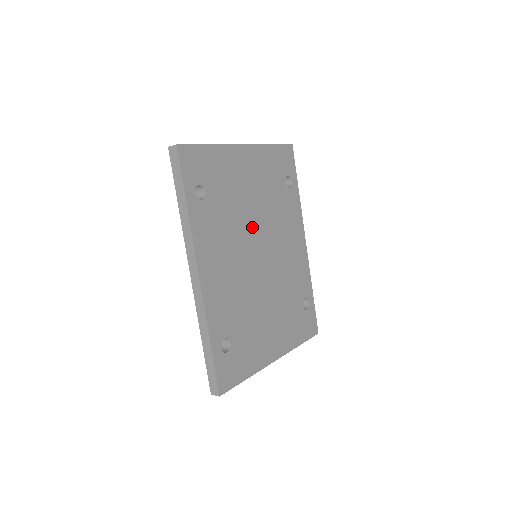
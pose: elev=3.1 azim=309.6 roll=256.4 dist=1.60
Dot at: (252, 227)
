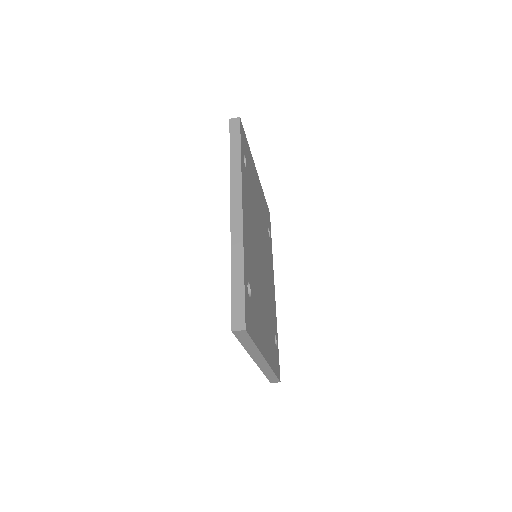
Dot at: (259, 228)
